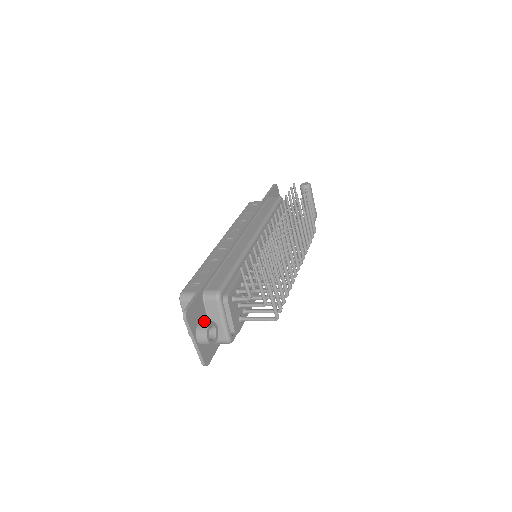
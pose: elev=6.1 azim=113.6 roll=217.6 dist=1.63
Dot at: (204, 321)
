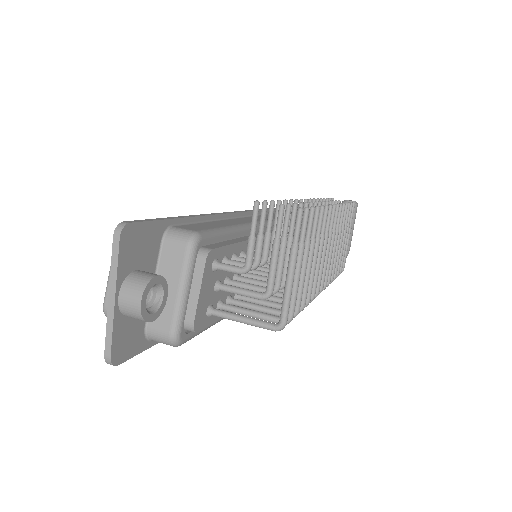
Dot at: (148, 272)
